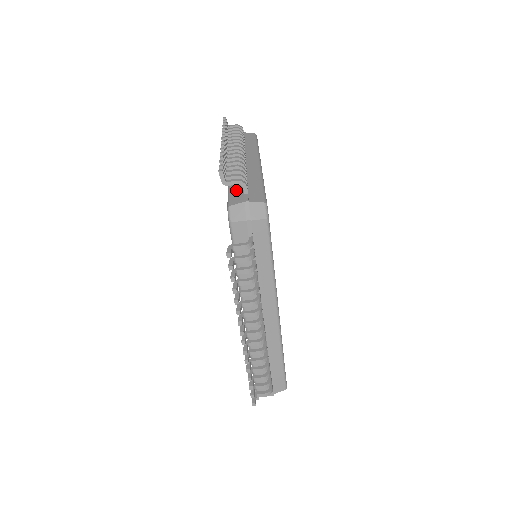
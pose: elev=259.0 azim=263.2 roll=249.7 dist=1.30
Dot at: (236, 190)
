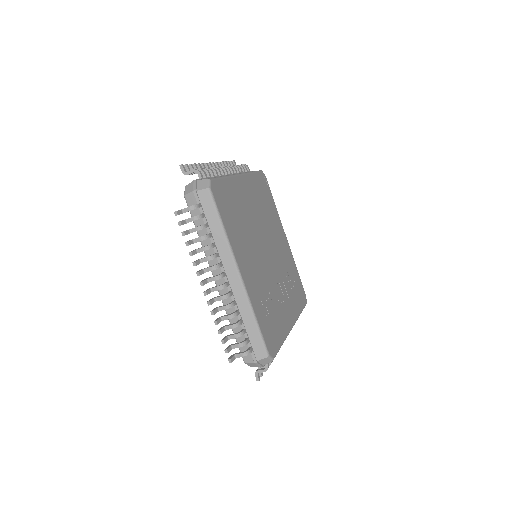
Dot at: (241, 341)
